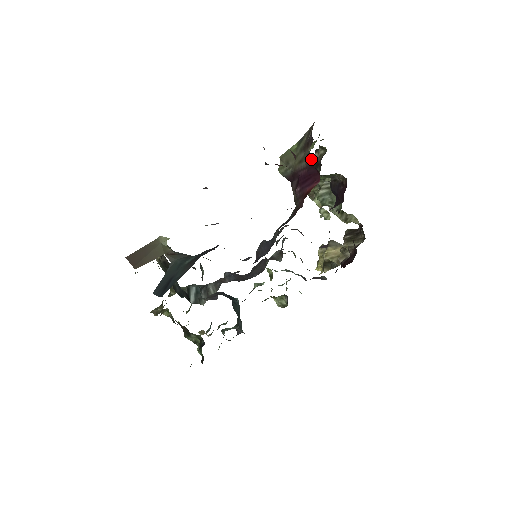
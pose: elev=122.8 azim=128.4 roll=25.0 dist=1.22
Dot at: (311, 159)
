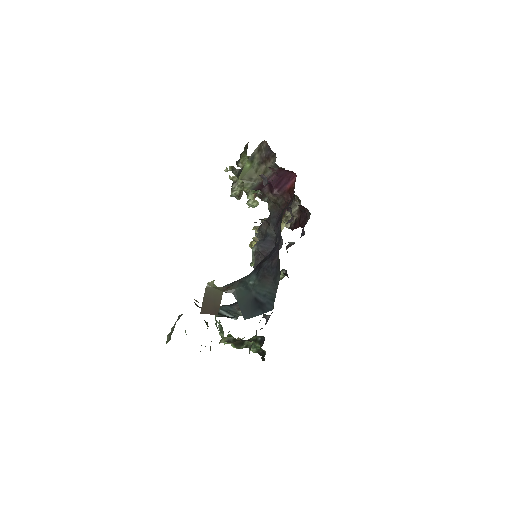
Dot at: (233, 170)
